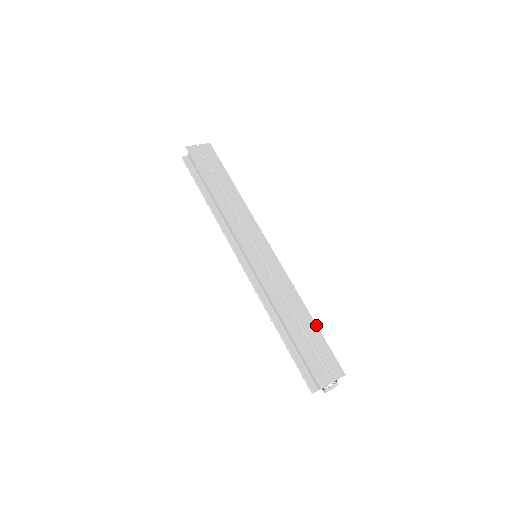
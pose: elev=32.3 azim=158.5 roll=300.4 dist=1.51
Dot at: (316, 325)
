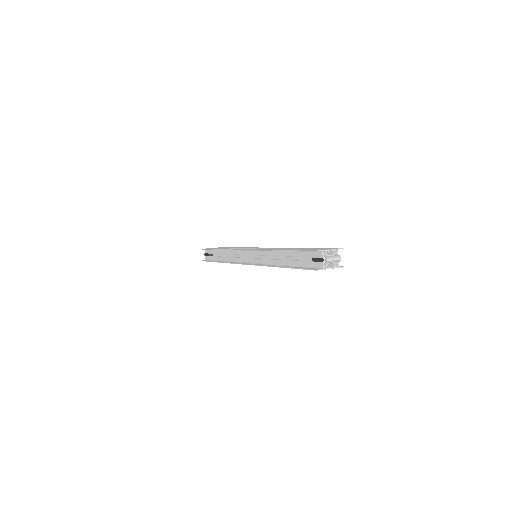
Dot at: occluded
